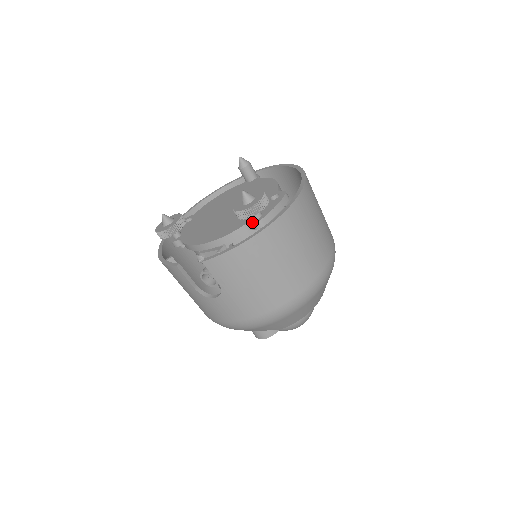
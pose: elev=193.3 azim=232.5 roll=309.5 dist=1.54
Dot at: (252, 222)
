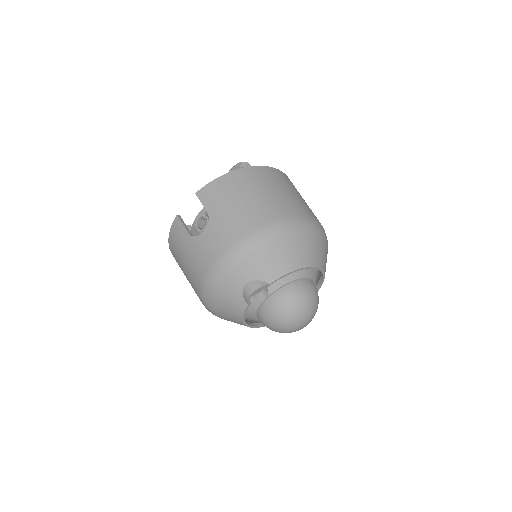
Dot at: occluded
